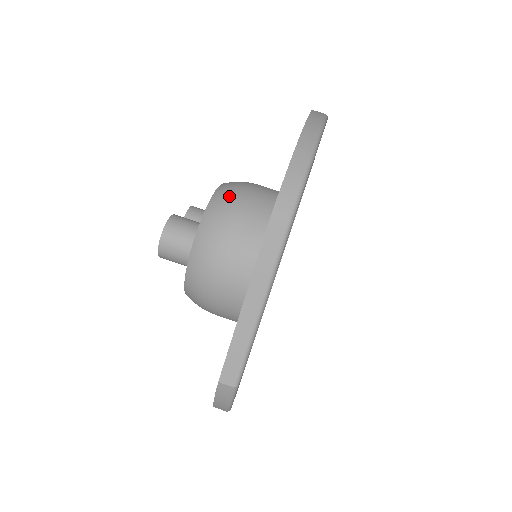
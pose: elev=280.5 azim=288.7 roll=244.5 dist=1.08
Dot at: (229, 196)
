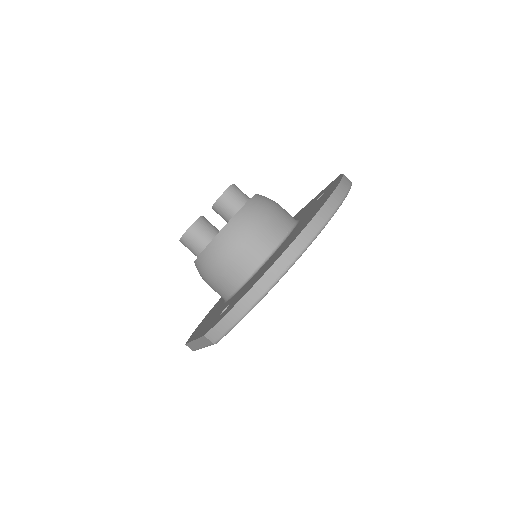
Dot at: (227, 244)
